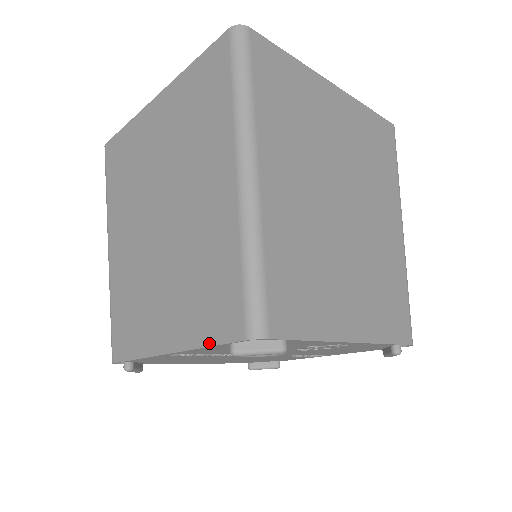
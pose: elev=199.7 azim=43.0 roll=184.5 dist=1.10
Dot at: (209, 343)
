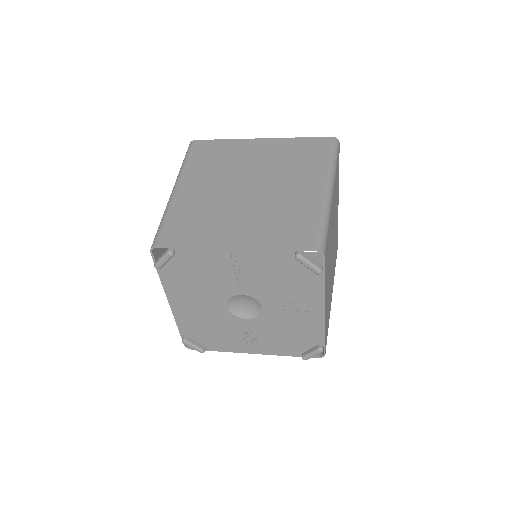
Dot at: (281, 247)
